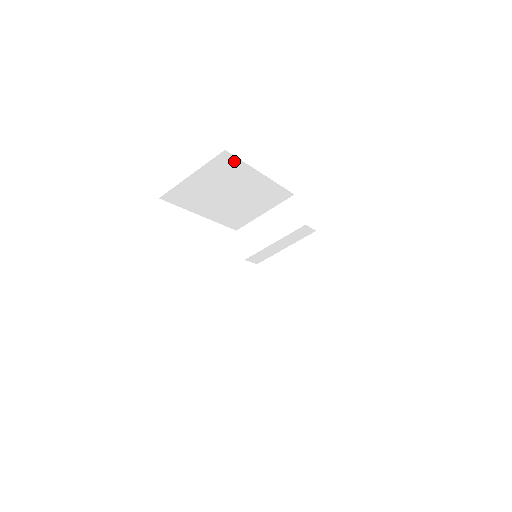
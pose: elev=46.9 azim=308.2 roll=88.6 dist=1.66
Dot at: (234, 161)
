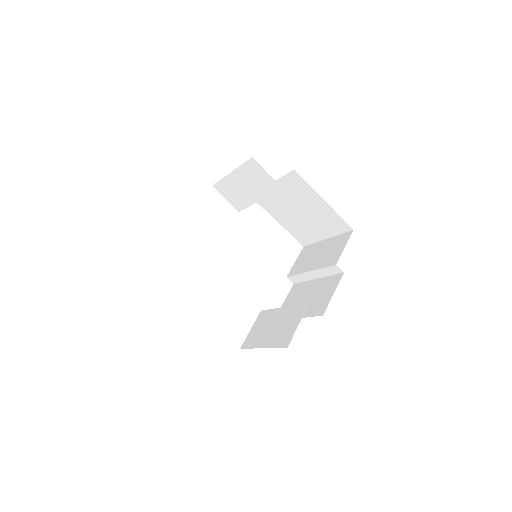
Dot at: occluded
